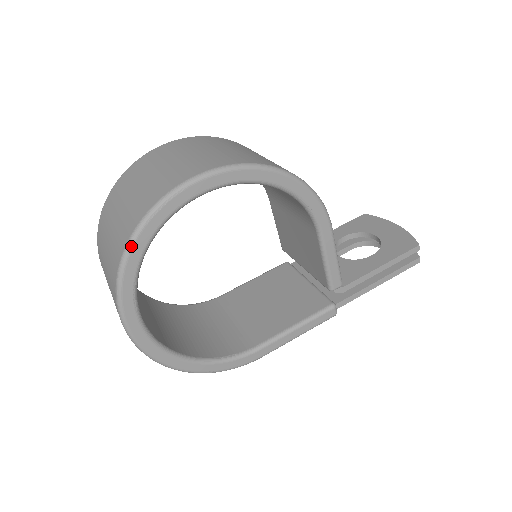
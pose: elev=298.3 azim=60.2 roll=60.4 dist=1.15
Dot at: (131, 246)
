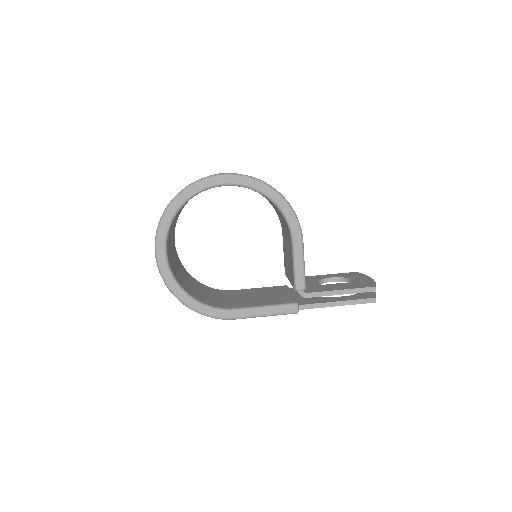
Dot at: (174, 200)
